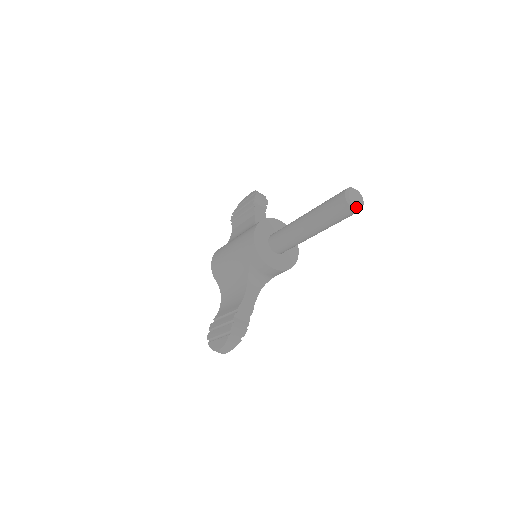
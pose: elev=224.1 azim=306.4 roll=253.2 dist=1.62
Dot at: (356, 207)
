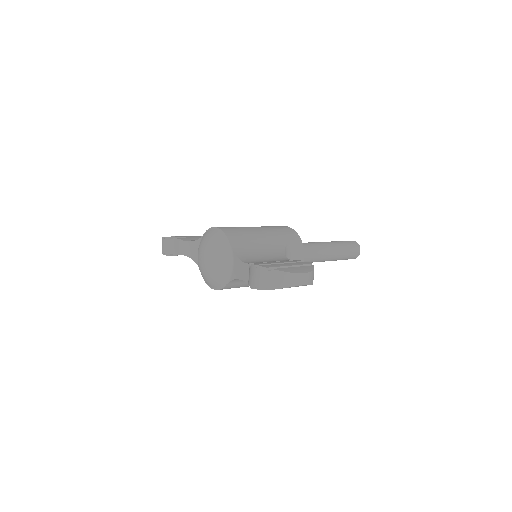
Dot at: occluded
